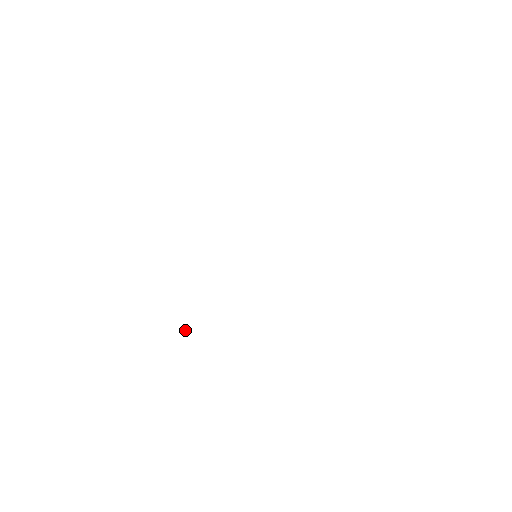
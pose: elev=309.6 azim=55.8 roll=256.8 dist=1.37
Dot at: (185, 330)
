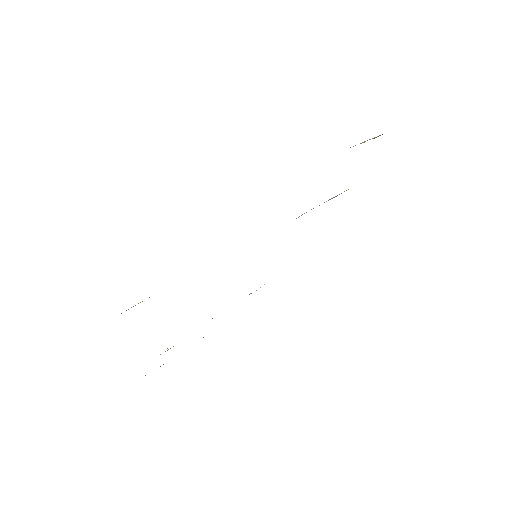
Dot at: (167, 350)
